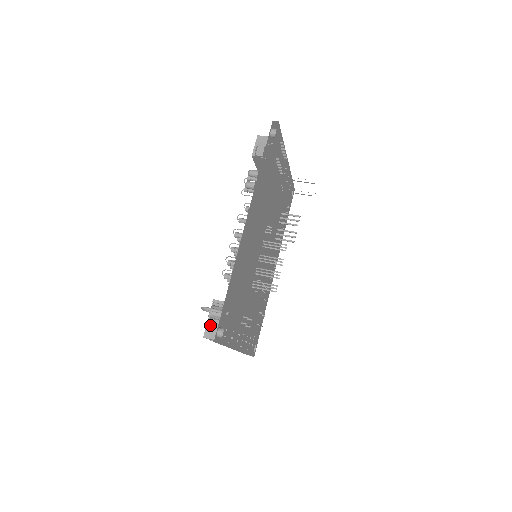
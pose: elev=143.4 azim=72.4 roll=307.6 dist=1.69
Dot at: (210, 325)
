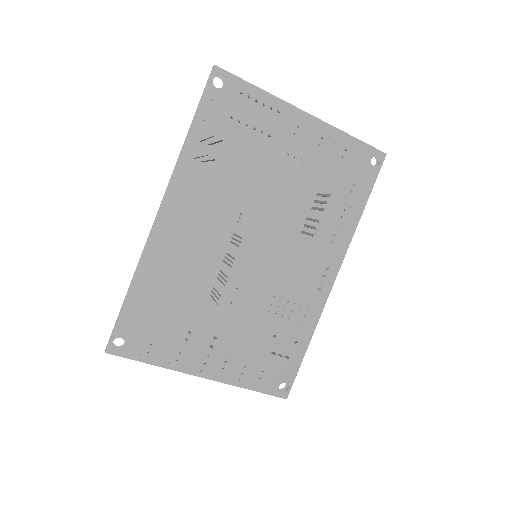
Dot at: occluded
